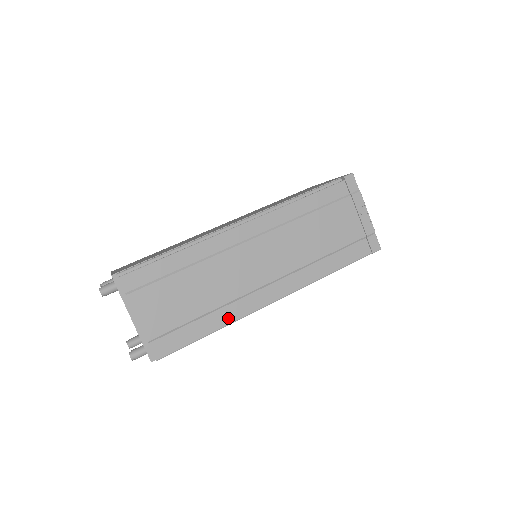
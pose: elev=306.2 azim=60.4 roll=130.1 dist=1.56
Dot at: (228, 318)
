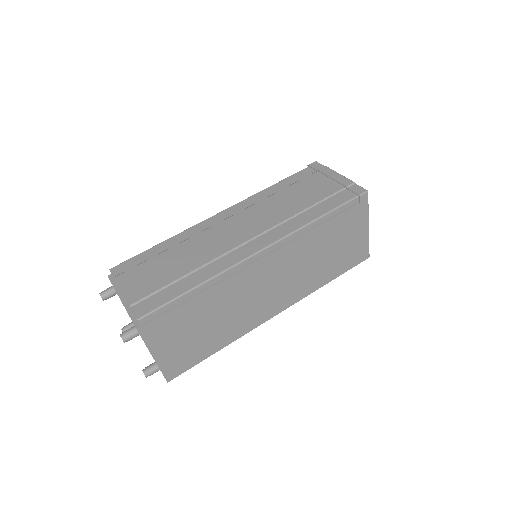
Dot at: (211, 273)
